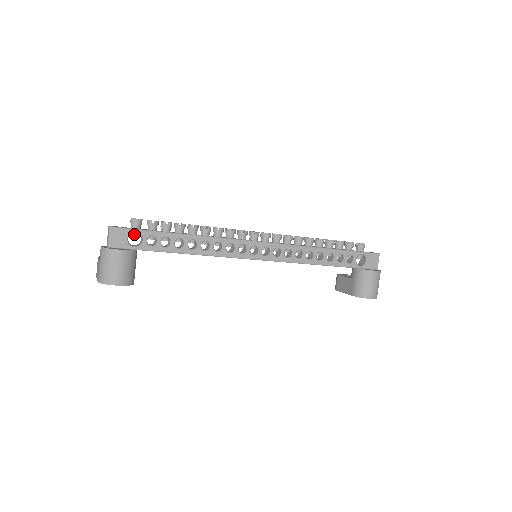
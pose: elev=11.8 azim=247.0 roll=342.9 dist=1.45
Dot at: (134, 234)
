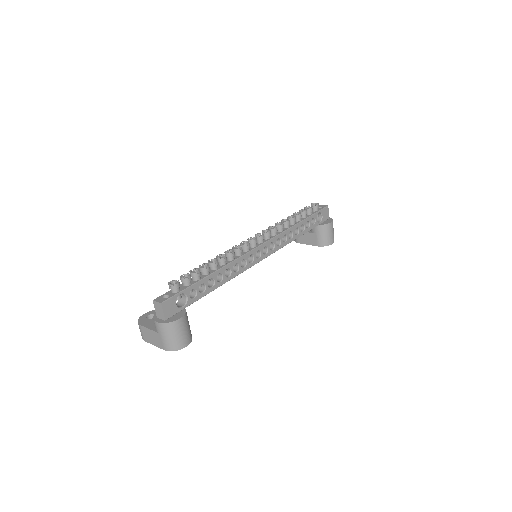
Dot at: (178, 297)
